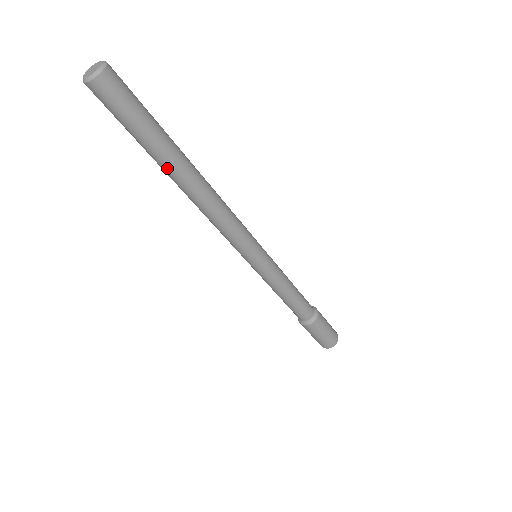
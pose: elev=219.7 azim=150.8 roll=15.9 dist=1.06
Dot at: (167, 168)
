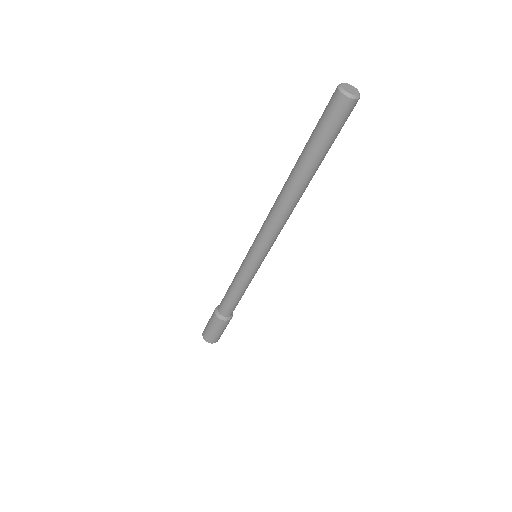
Dot at: (314, 174)
